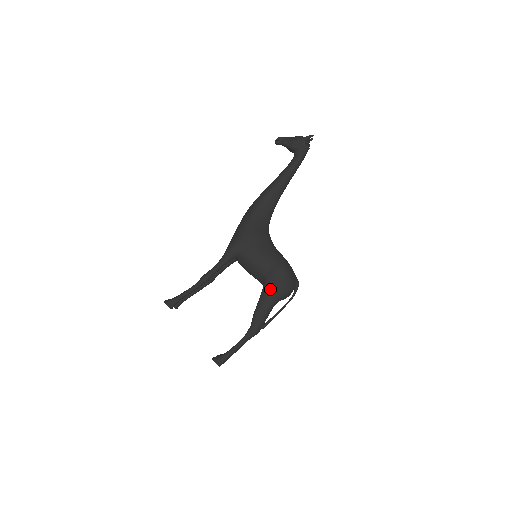
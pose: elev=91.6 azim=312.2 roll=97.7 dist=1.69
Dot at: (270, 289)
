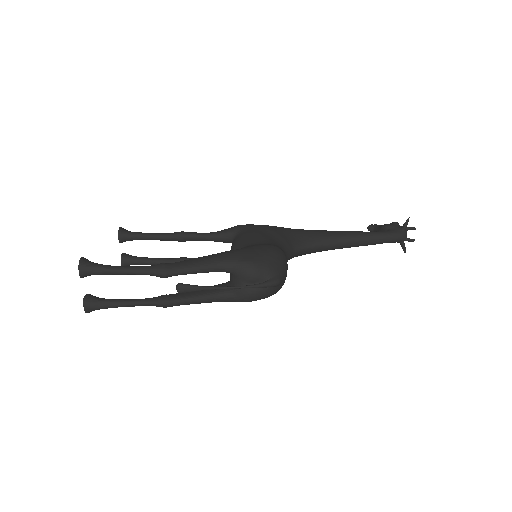
Dot at: (236, 250)
